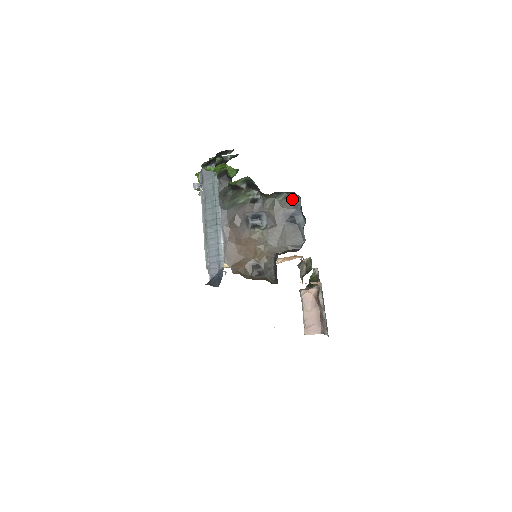
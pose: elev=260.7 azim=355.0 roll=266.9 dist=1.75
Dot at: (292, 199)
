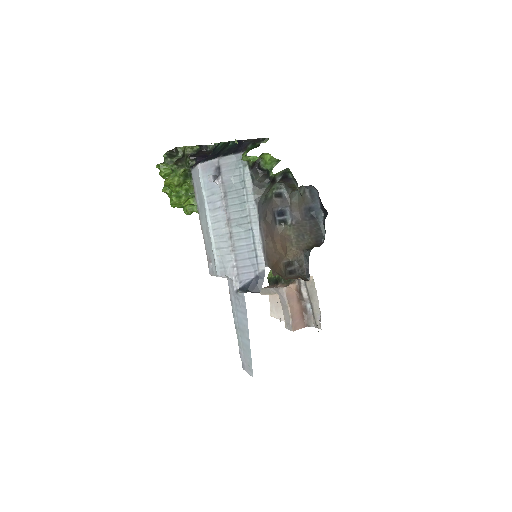
Dot at: (310, 193)
